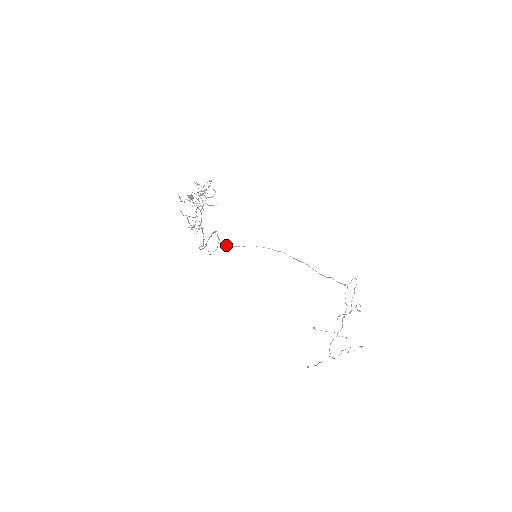
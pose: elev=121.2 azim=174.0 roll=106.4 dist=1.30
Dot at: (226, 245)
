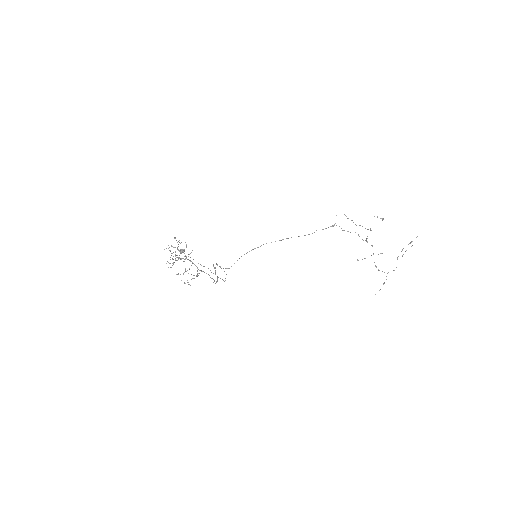
Dot at: occluded
